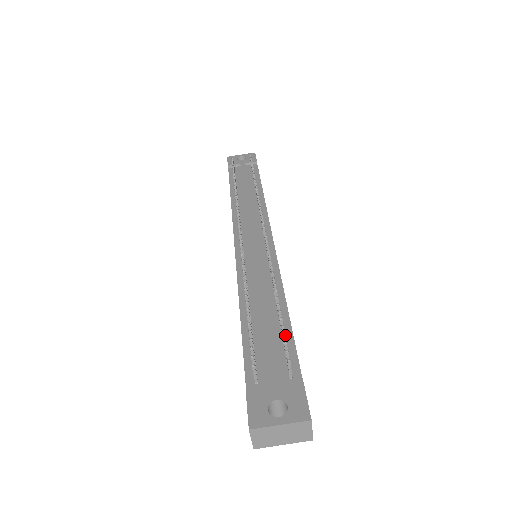
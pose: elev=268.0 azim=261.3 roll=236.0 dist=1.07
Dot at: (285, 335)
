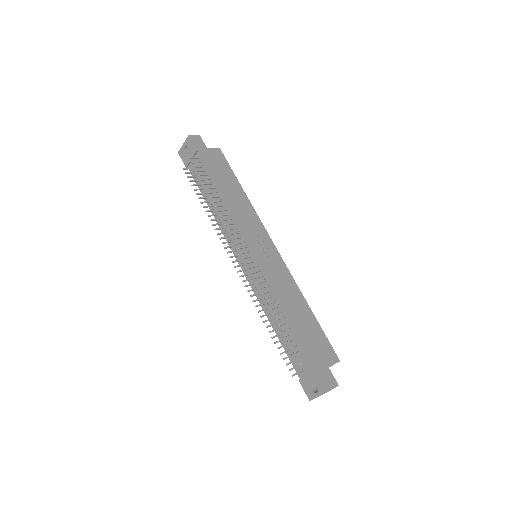
Dot at: occluded
